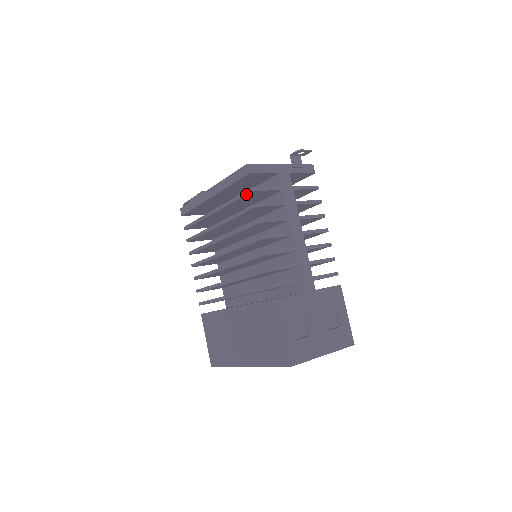
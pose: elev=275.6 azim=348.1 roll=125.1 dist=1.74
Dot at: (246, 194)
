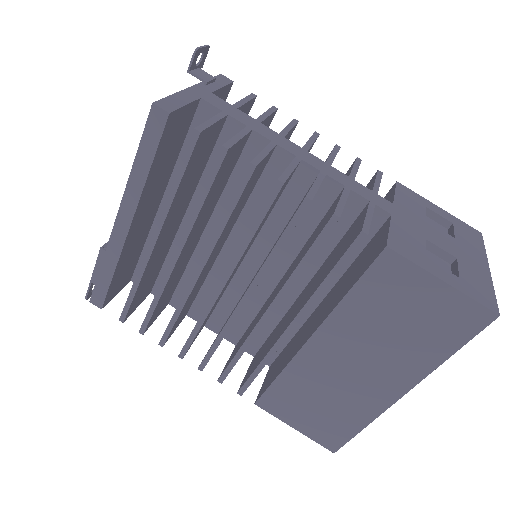
Dot at: (191, 152)
